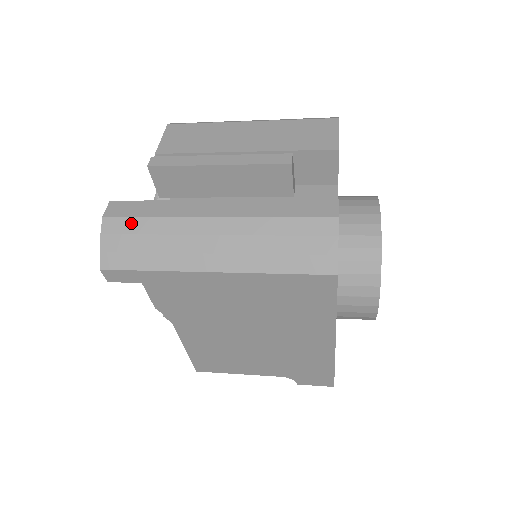
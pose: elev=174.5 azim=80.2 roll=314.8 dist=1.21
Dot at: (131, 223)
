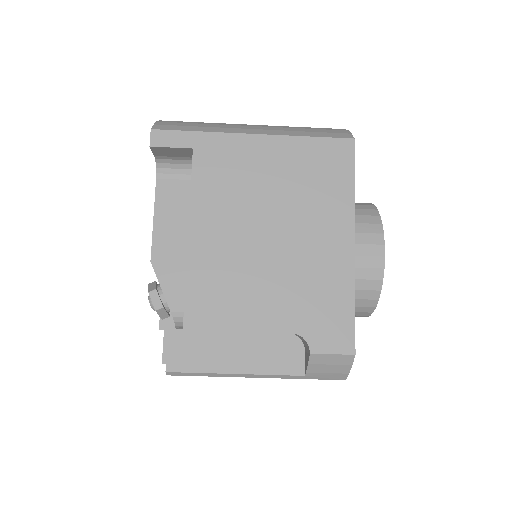
Dot at: (184, 122)
